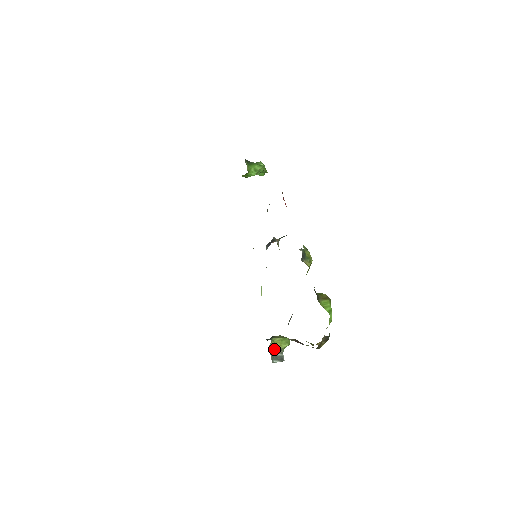
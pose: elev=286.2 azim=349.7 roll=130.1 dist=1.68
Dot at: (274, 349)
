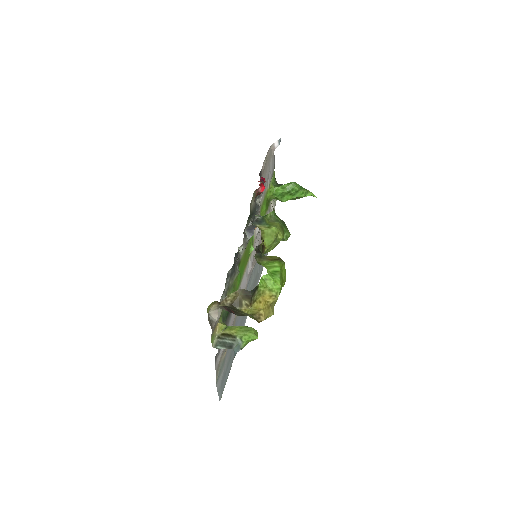
Dot at: (226, 335)
